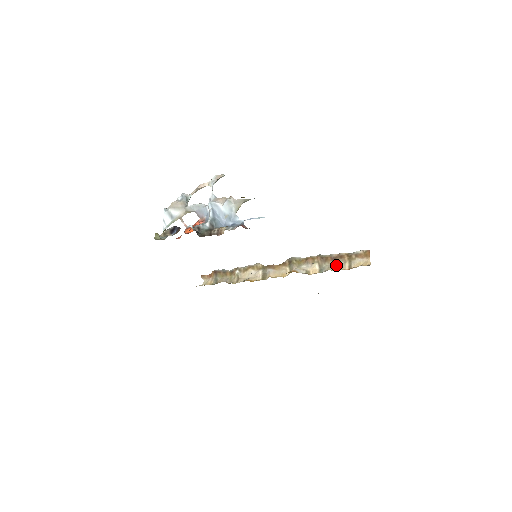
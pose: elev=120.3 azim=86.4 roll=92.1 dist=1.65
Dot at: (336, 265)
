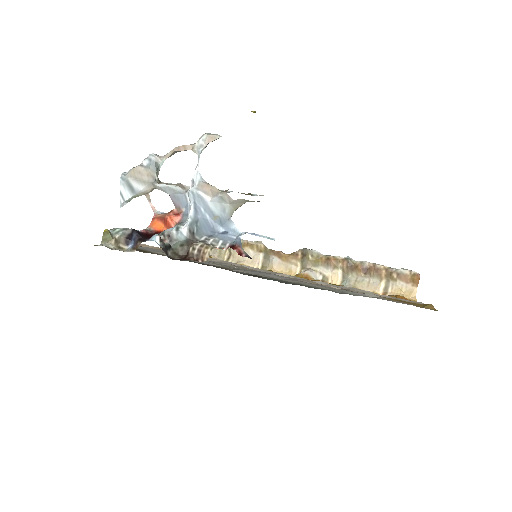
Dot at: (367, 281)
